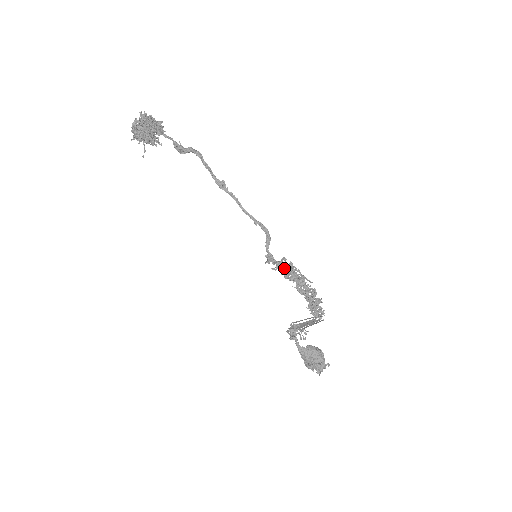
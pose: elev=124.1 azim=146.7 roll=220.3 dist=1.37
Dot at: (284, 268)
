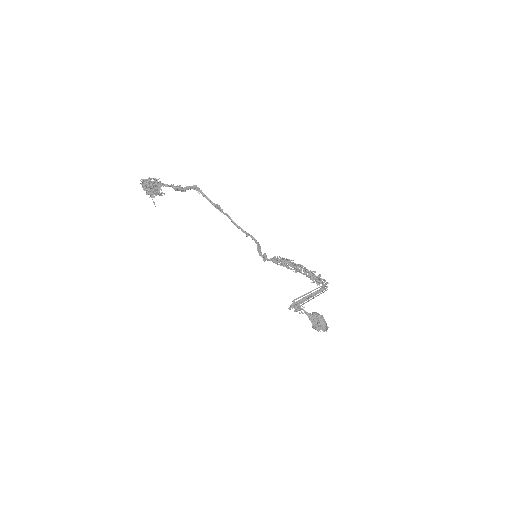
Dot at: (279, 262)
